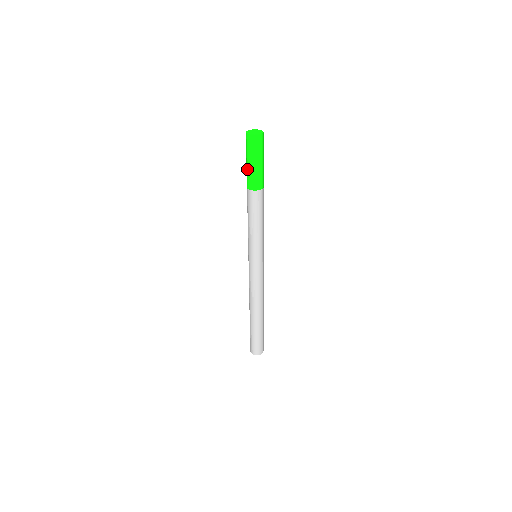
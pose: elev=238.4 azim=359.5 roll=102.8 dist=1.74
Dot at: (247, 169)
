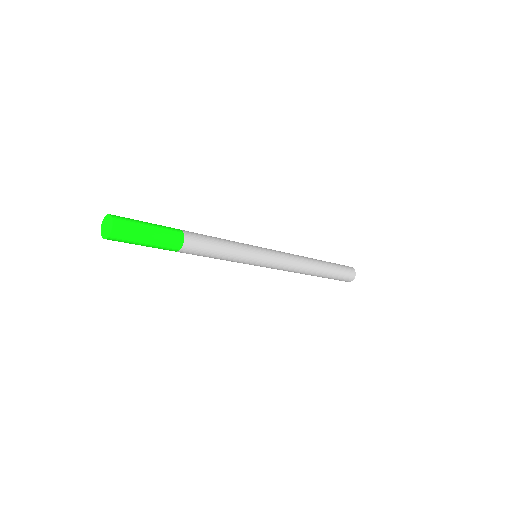
Dot at: occluded
